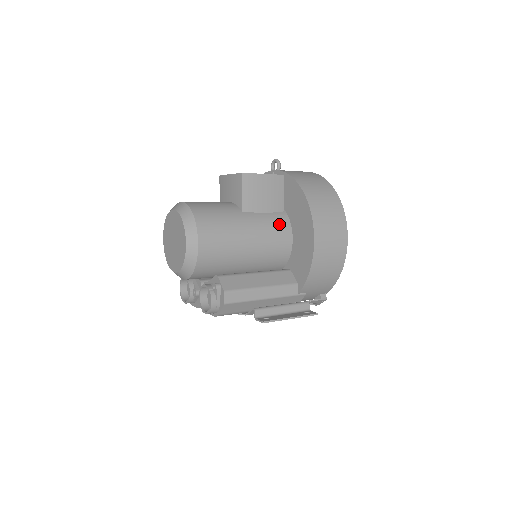
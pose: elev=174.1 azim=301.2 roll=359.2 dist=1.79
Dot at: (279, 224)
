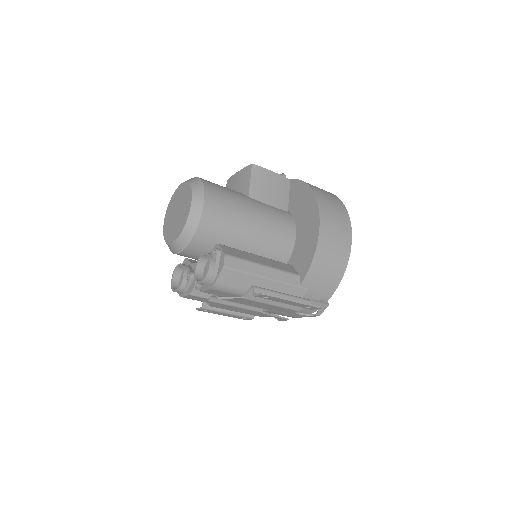
Dot at: (283, 217)
